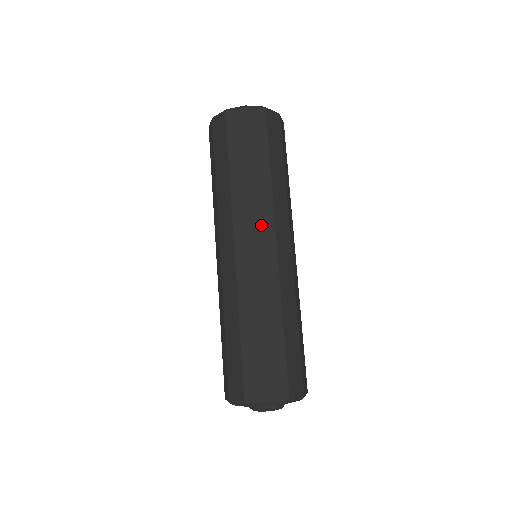
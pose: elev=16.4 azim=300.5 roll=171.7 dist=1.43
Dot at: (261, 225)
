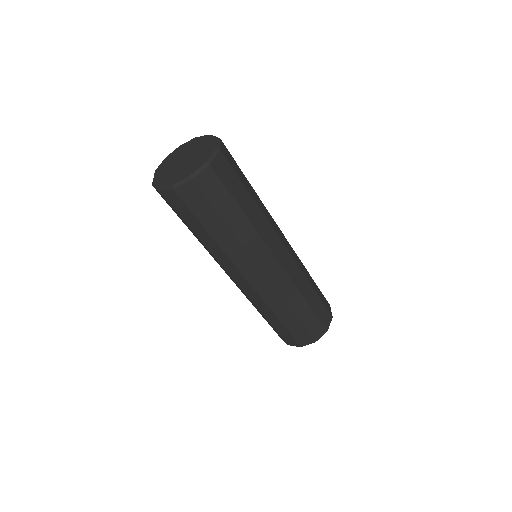
Dot at: (244, 268)
